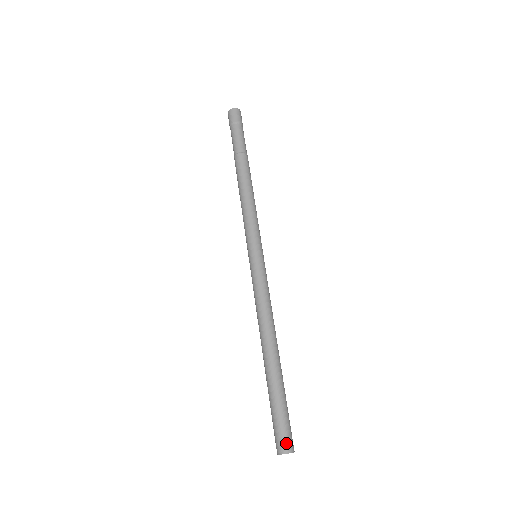
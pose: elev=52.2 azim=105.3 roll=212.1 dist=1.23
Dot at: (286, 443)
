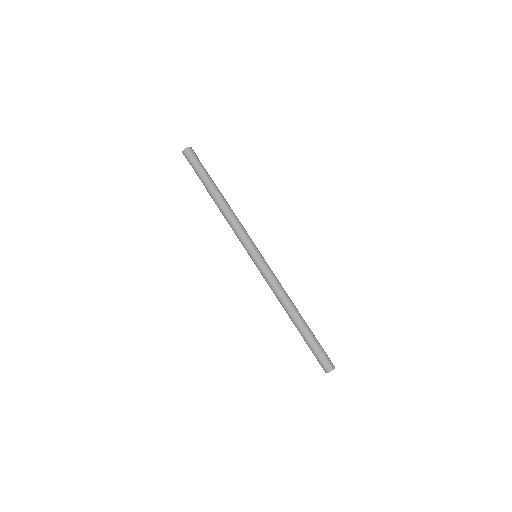
Dot at: (326, 367)
